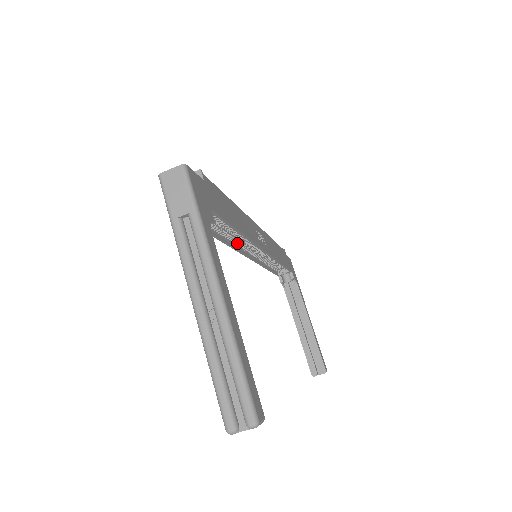
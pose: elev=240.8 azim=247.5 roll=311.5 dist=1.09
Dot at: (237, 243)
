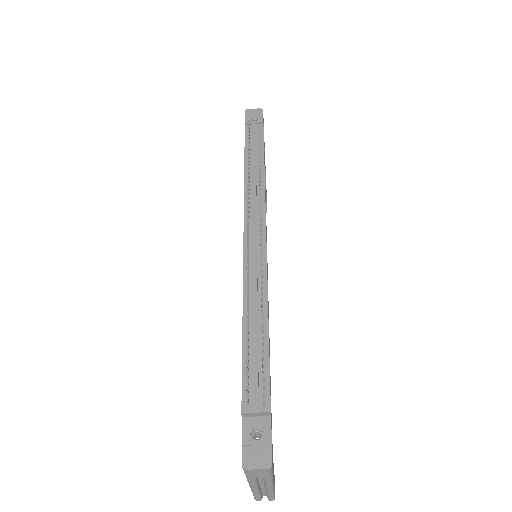
Dot at: occluded
